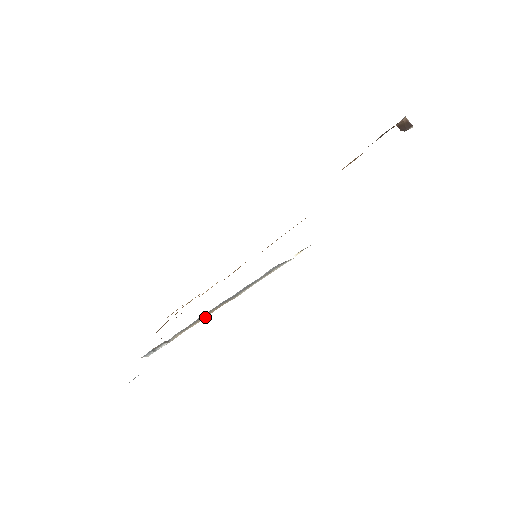
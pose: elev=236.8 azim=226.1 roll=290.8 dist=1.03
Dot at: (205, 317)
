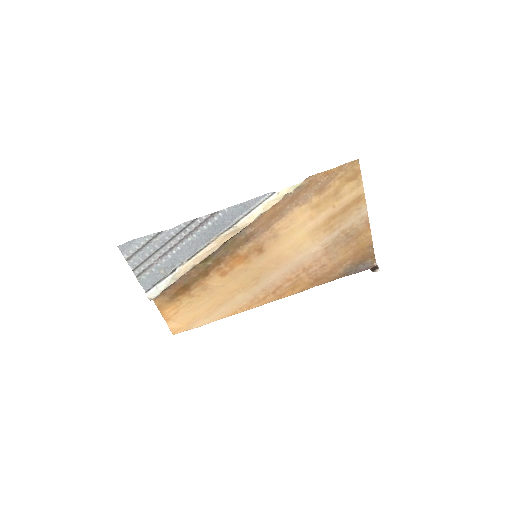
Dot at: (210, 249)
